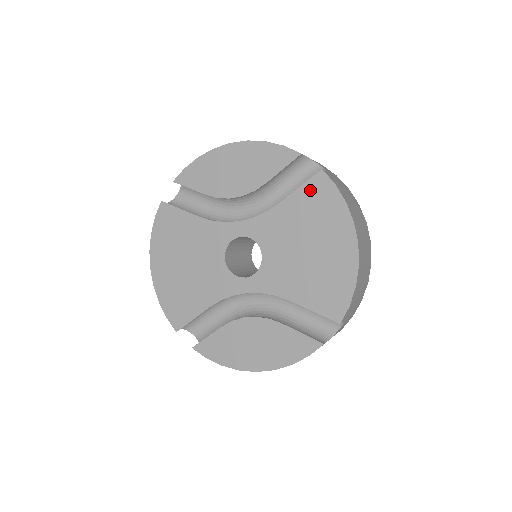
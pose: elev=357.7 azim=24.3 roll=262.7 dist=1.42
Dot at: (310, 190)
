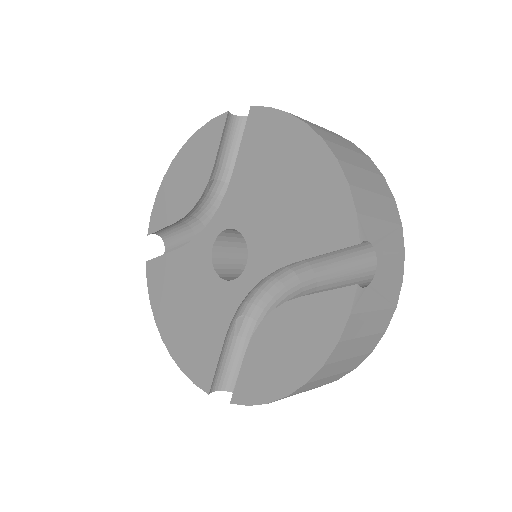
Dot at: (251, 134)
